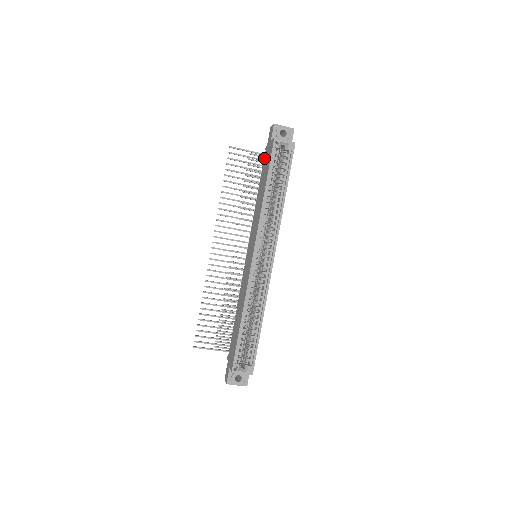
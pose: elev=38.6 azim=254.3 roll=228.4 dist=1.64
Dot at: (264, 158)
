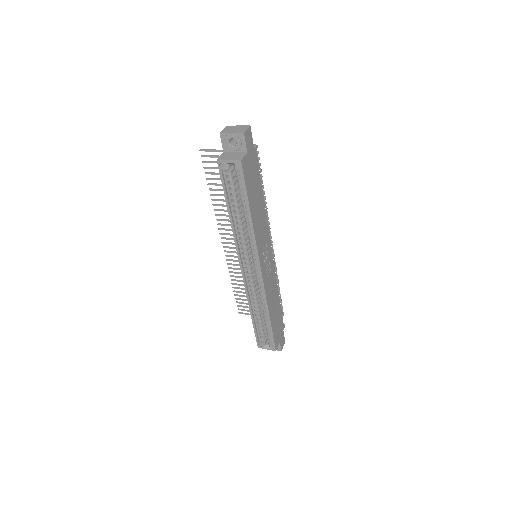
Dot at: occluded
